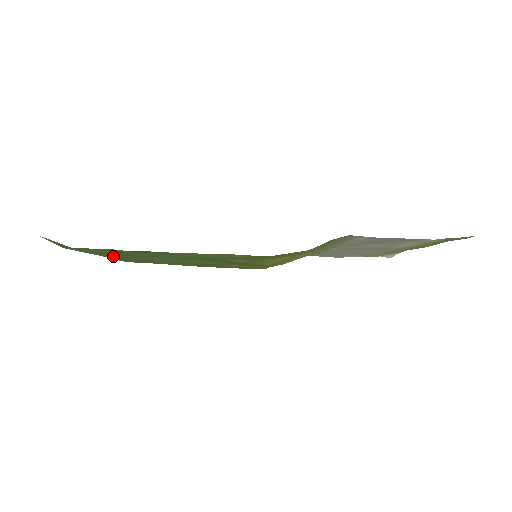
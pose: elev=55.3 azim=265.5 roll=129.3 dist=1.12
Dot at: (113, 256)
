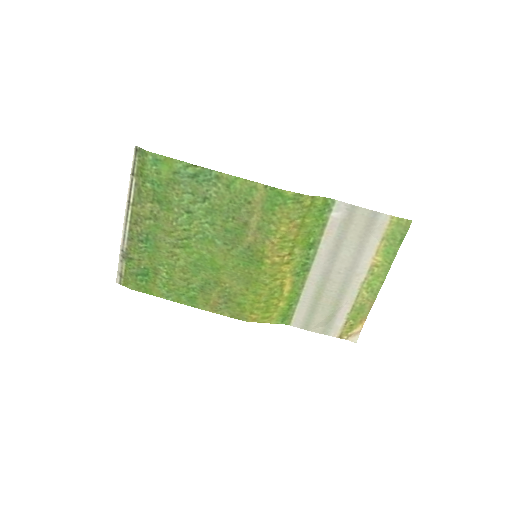
Dot at: (155, 214)
